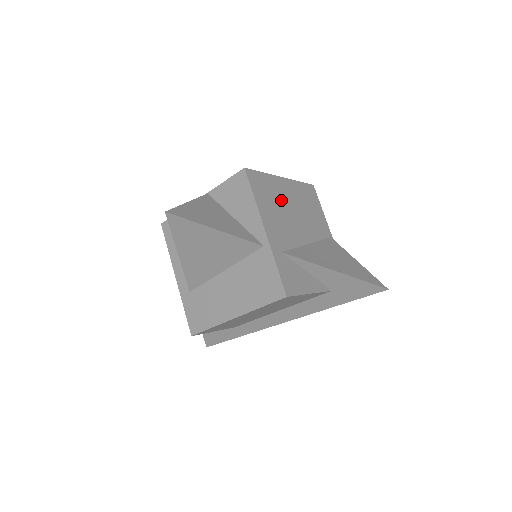
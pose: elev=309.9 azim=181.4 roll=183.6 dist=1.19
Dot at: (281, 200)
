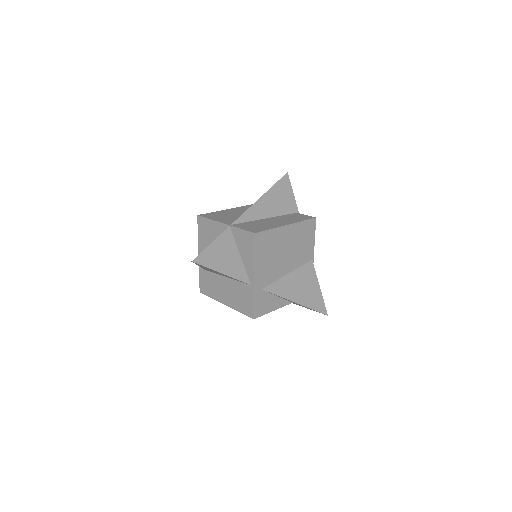
Dot at: (278, 247)
